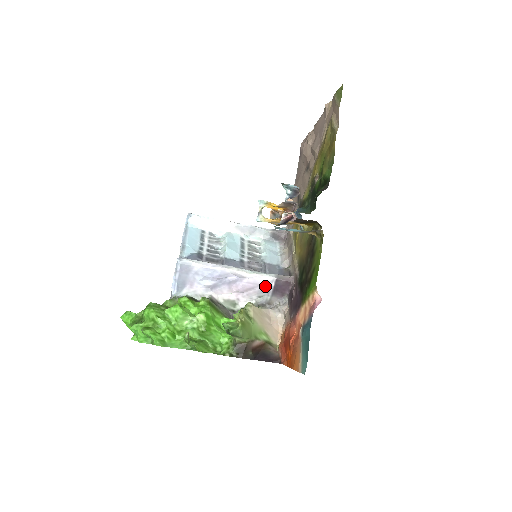
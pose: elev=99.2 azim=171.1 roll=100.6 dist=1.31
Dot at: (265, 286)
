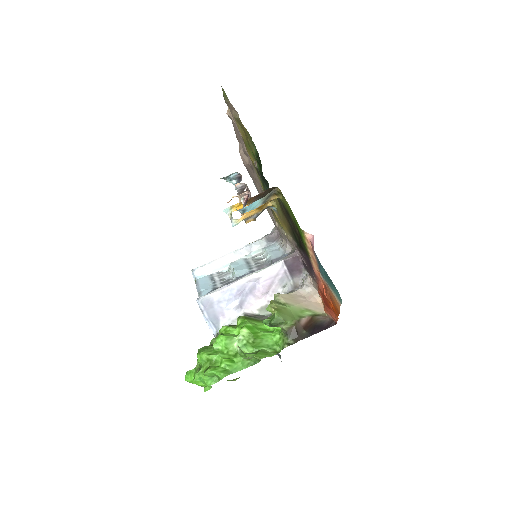
Dot at: (280, 274)
